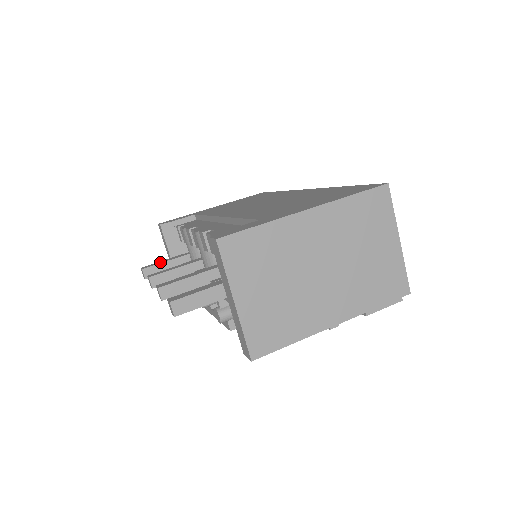
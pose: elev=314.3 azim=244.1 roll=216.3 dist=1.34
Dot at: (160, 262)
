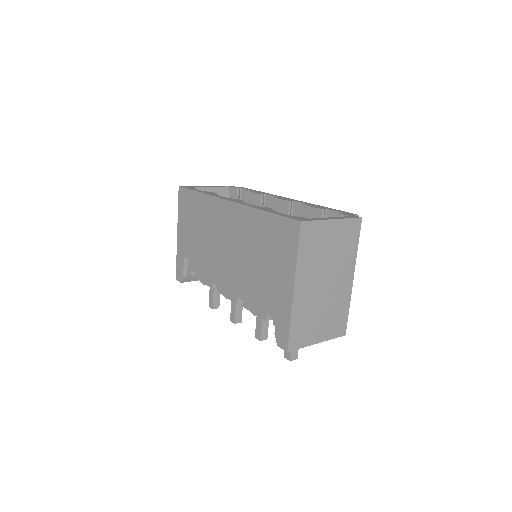
Dot at: (211, 295)
